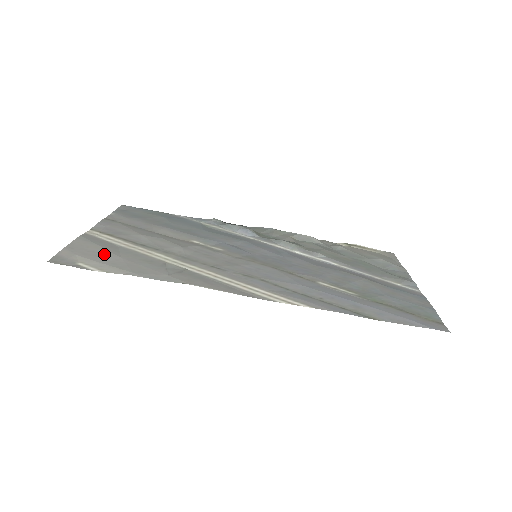
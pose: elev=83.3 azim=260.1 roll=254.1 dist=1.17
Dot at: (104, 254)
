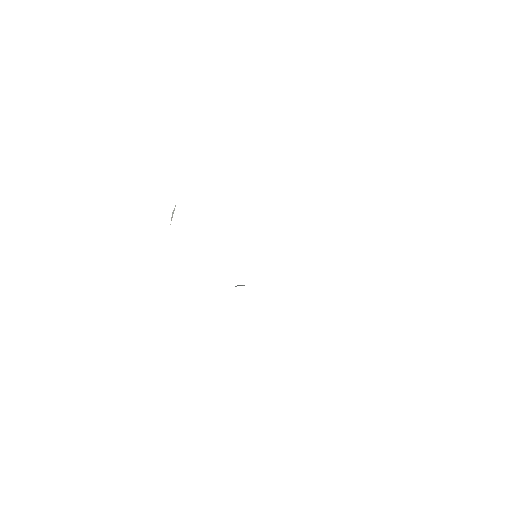
Dot at: occluded
